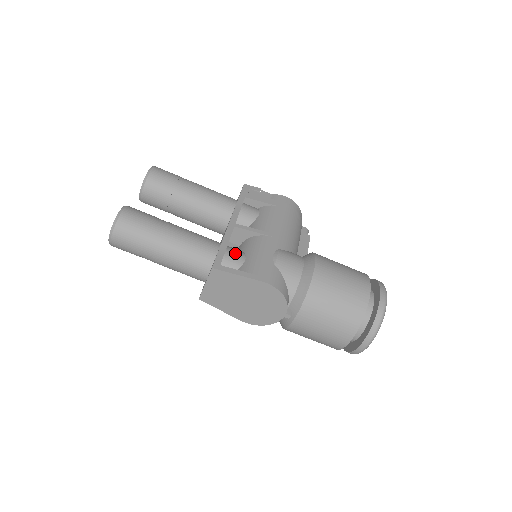
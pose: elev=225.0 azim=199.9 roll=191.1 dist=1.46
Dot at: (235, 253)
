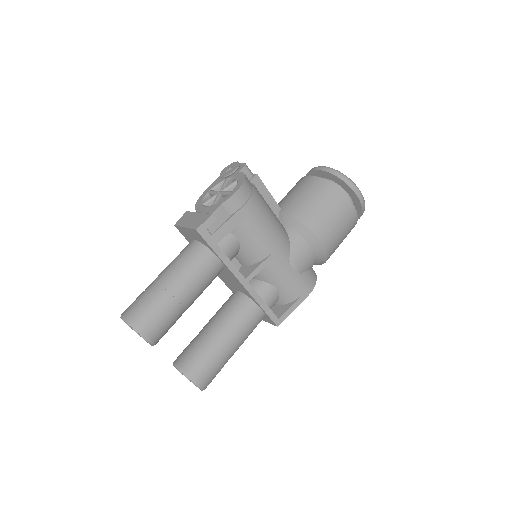
Dot at: (269, 296)
